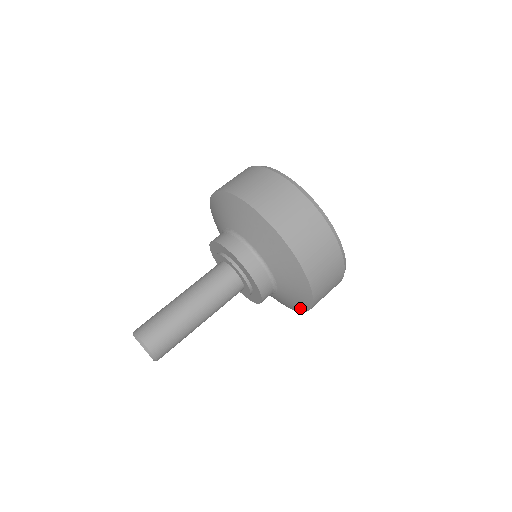
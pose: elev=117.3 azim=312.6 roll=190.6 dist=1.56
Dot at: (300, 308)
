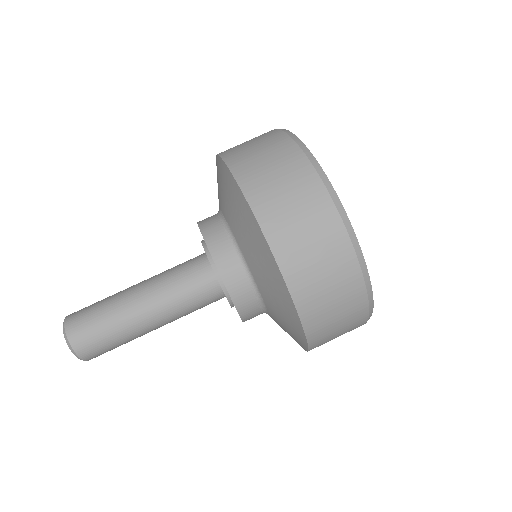
Dot at: occluded
